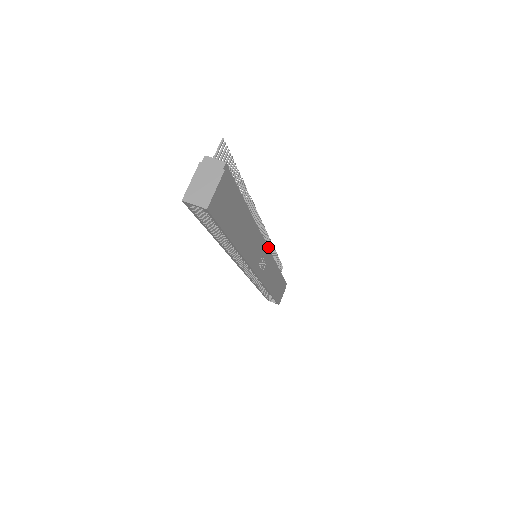
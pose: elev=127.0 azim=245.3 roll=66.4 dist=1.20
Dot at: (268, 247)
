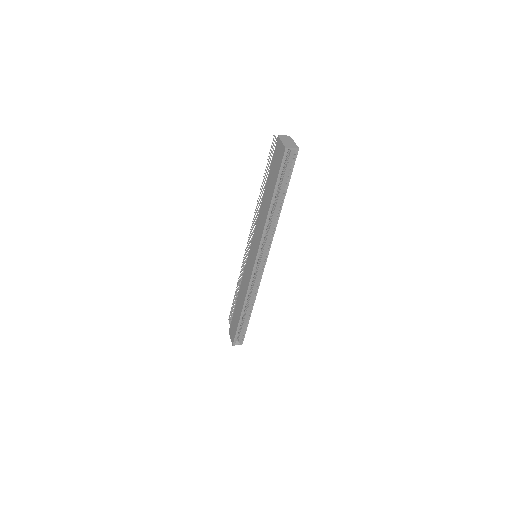
Dot at: occluded
